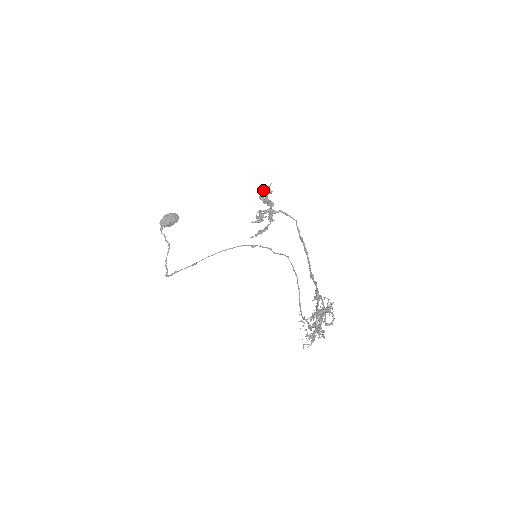
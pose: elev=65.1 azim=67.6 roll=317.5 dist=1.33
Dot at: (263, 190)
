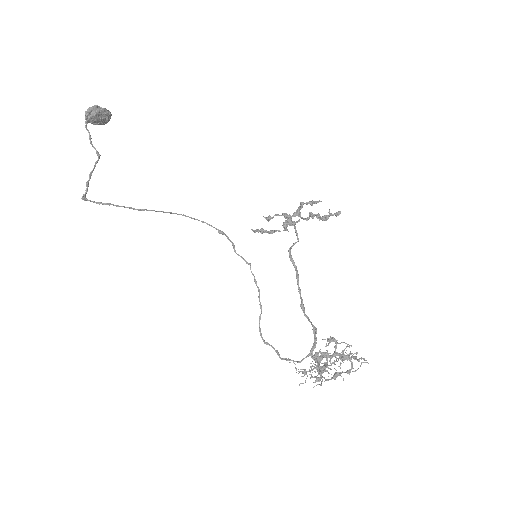
Dot at: (313, 201)
